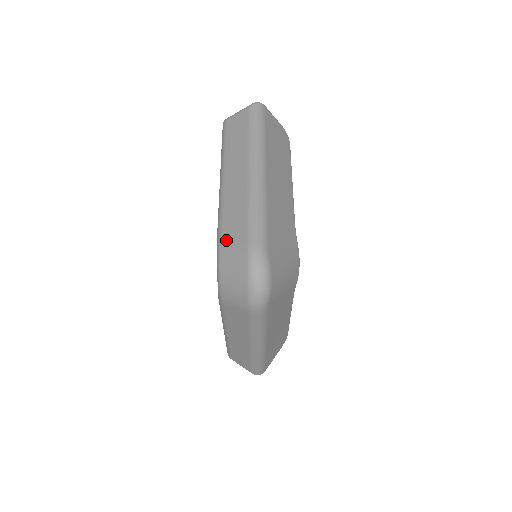
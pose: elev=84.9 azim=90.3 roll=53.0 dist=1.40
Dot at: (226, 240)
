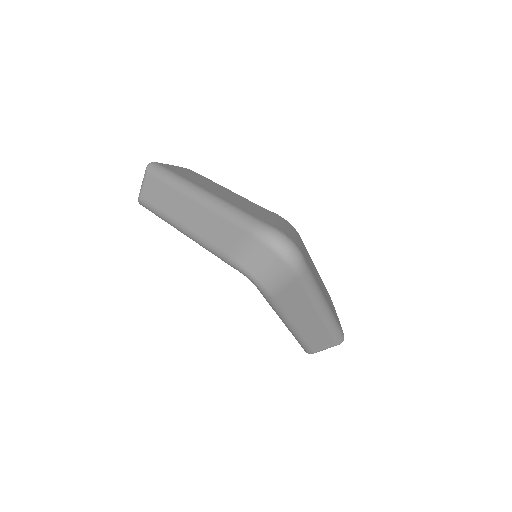
Dot at: (231, 250)
